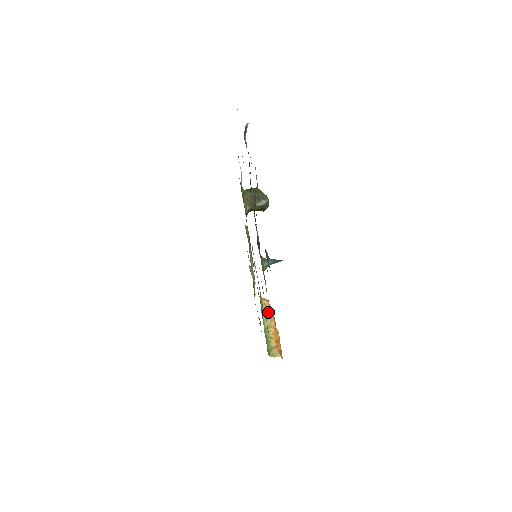
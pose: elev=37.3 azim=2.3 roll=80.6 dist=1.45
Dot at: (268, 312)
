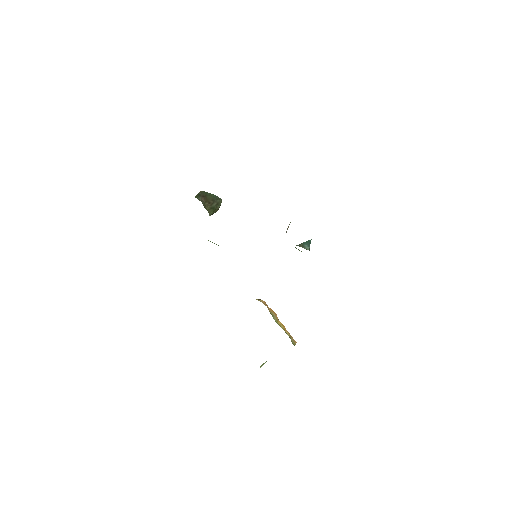
Dot at: (269, 309)
